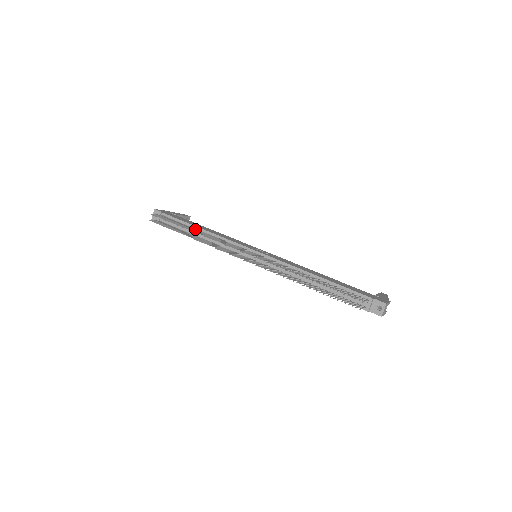
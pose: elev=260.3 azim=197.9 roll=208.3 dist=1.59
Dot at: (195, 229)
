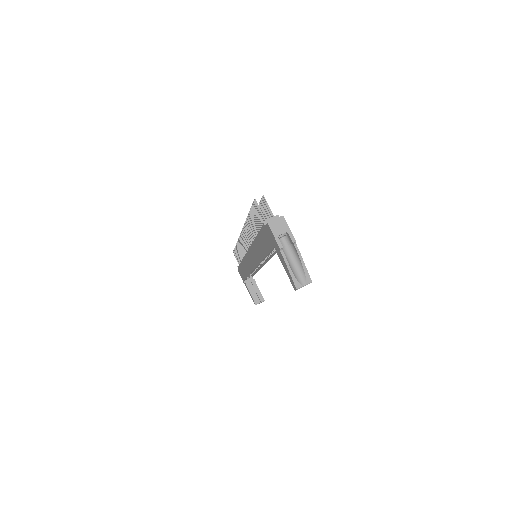
Dot at: occluded
